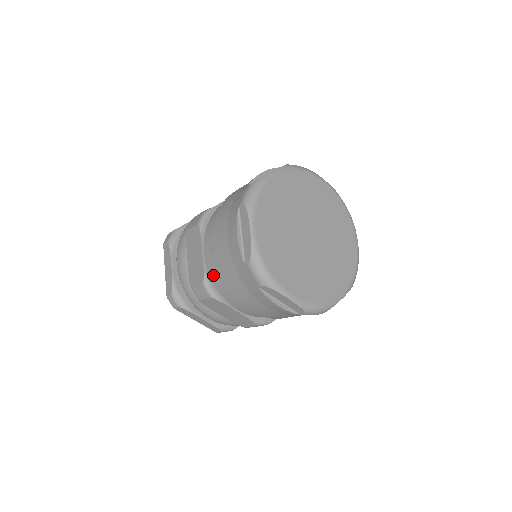
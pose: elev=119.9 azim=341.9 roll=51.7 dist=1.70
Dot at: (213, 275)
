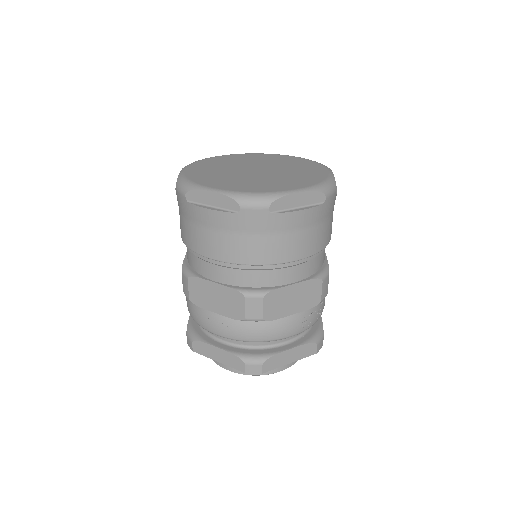
Dot at: (188, 257)
